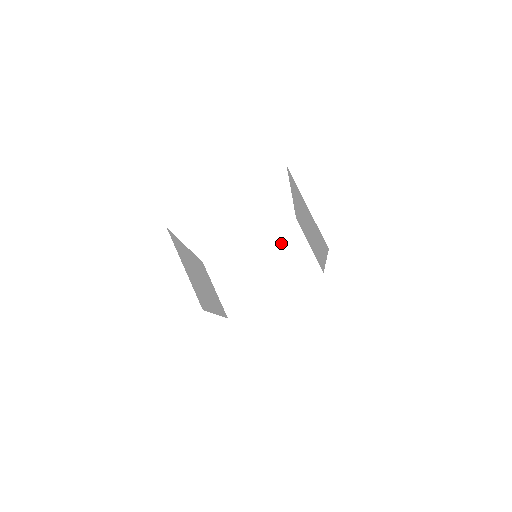
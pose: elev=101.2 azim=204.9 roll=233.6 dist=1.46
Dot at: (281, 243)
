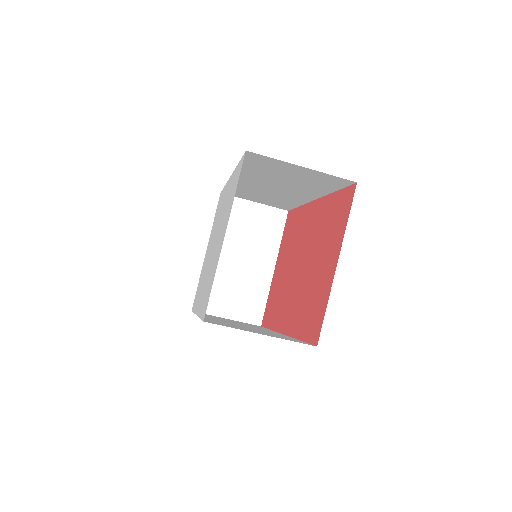
Dot at: (232, 225)
